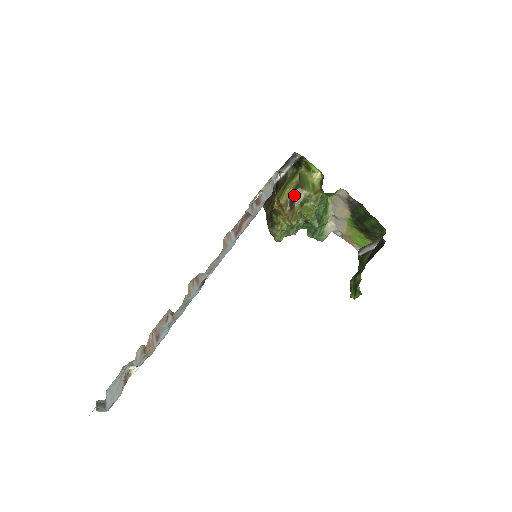
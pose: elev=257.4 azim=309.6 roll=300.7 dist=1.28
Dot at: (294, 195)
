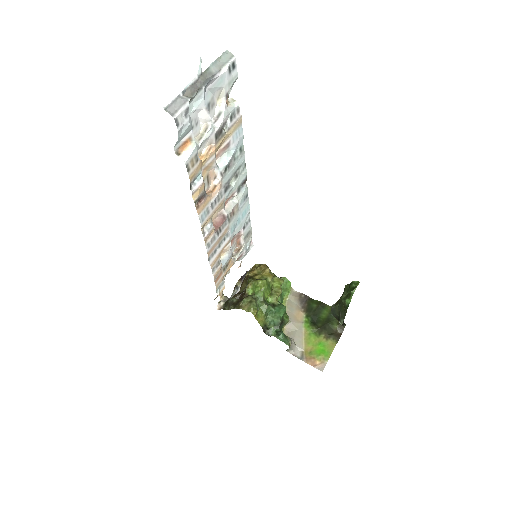
Dot at: occluded
